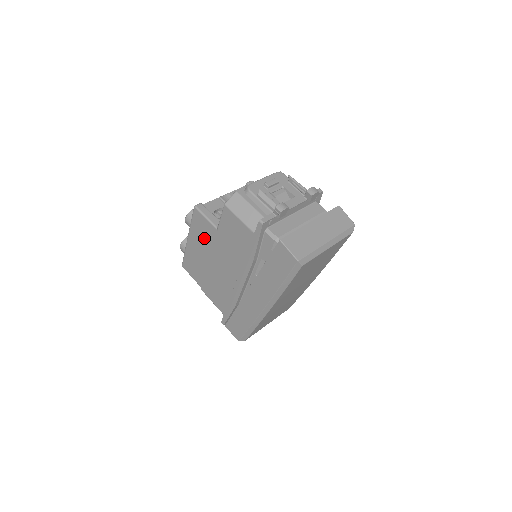
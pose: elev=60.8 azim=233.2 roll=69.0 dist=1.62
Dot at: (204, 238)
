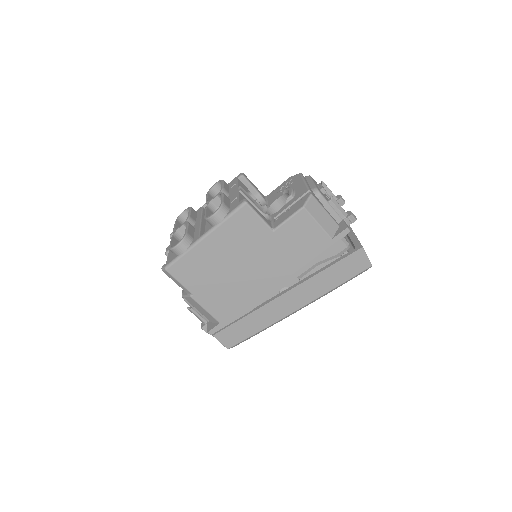
Dot at: (241, 239)
